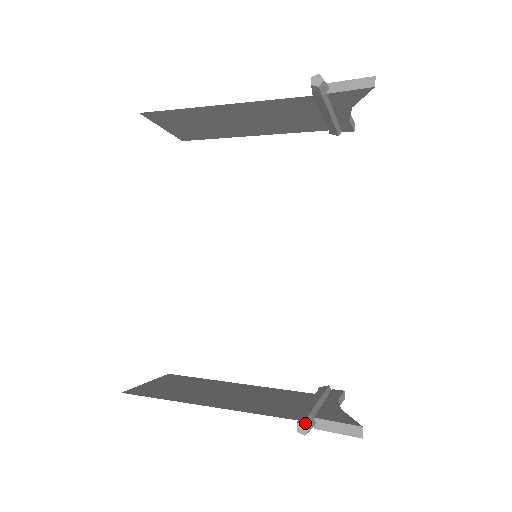
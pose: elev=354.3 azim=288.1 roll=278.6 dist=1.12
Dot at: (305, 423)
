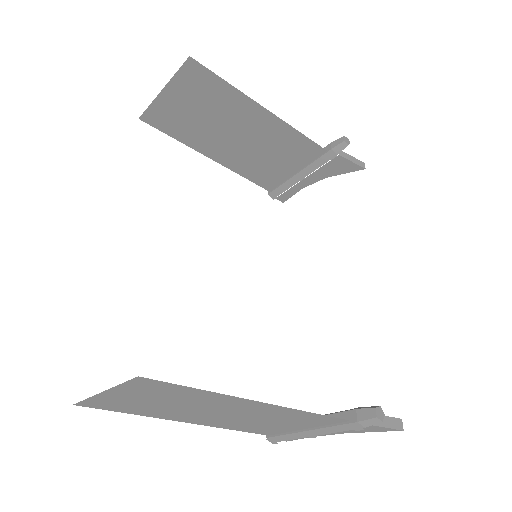
Dot at: (381, 408)
